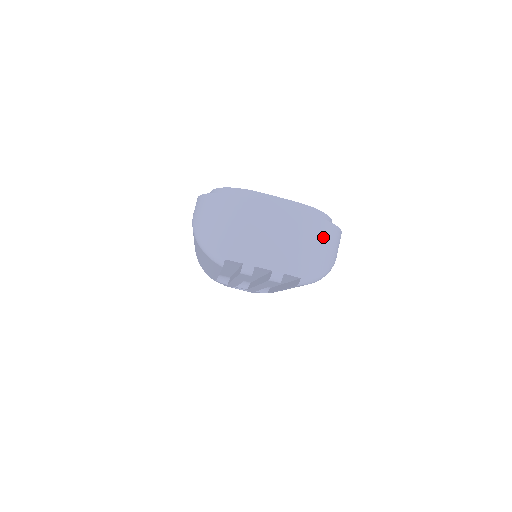
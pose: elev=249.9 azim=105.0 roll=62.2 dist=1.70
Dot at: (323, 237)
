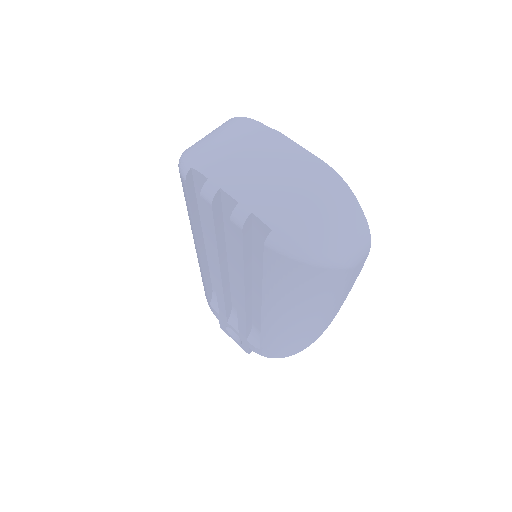
Dot at: (334, 206)
